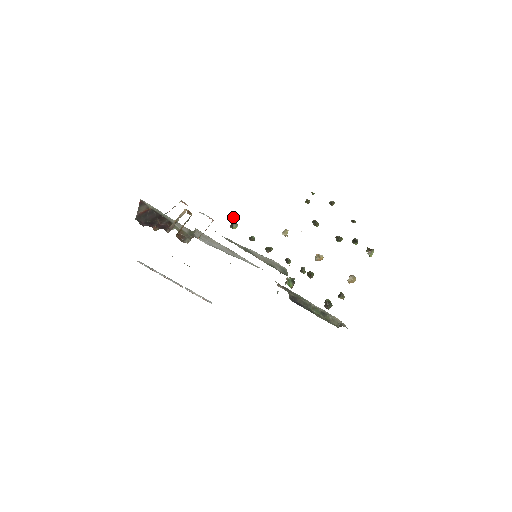
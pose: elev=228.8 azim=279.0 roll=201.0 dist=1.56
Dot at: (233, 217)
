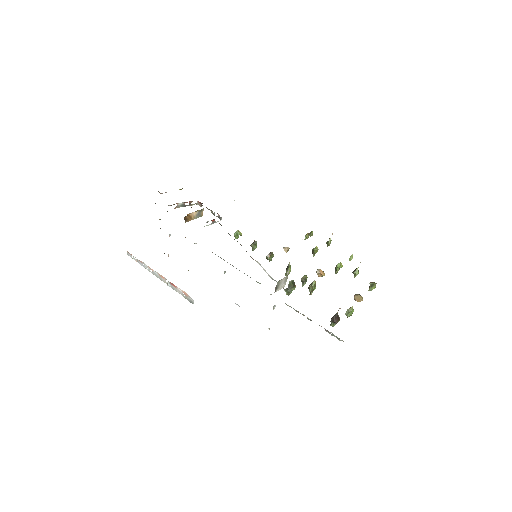
Dot at: occluded
